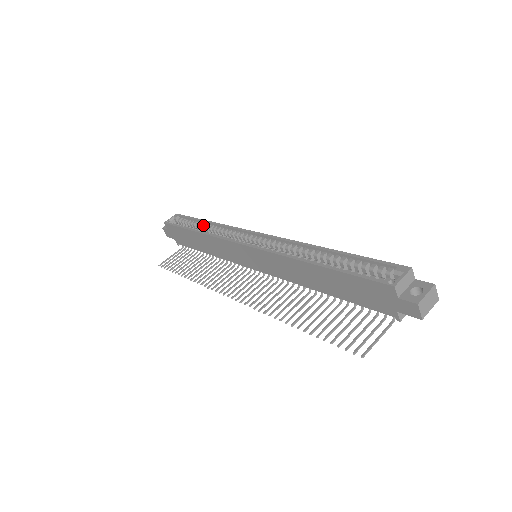
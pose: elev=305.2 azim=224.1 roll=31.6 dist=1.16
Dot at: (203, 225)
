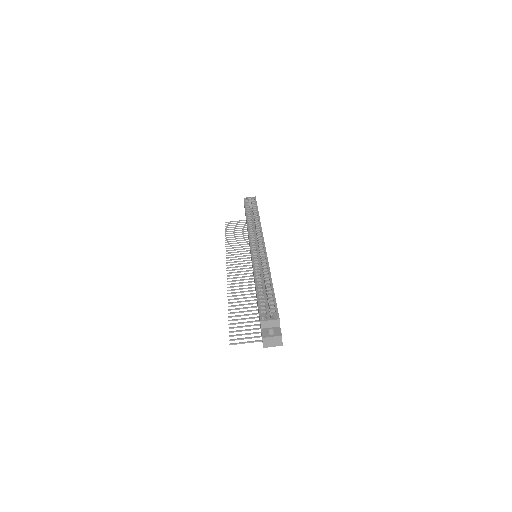
Dot at: (255, 216)
